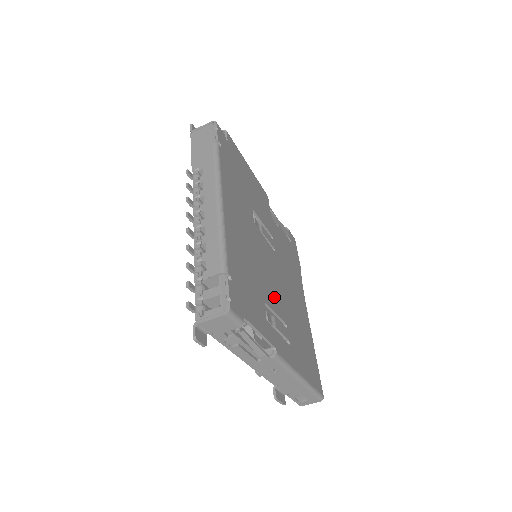
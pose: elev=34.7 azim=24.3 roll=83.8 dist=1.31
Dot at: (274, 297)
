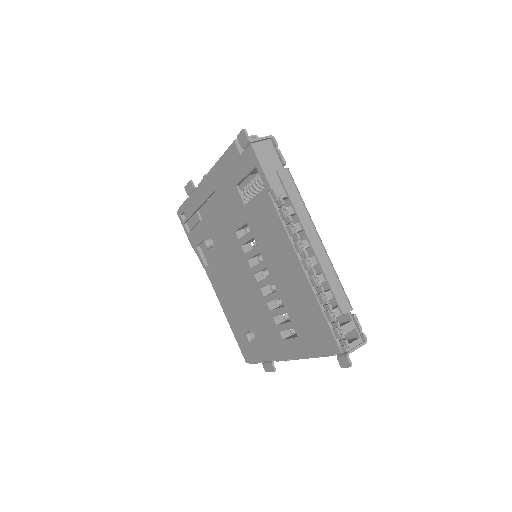
Dot at: occluded
